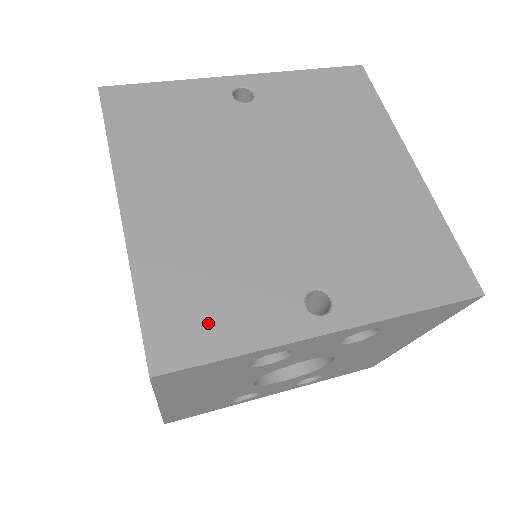
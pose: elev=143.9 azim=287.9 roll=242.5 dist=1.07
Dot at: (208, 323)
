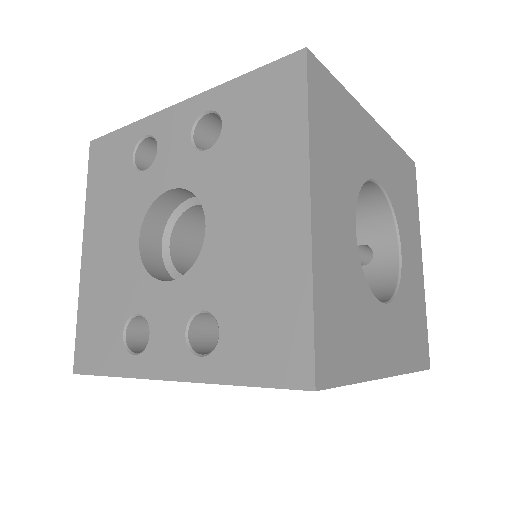
Dot at: occluded
